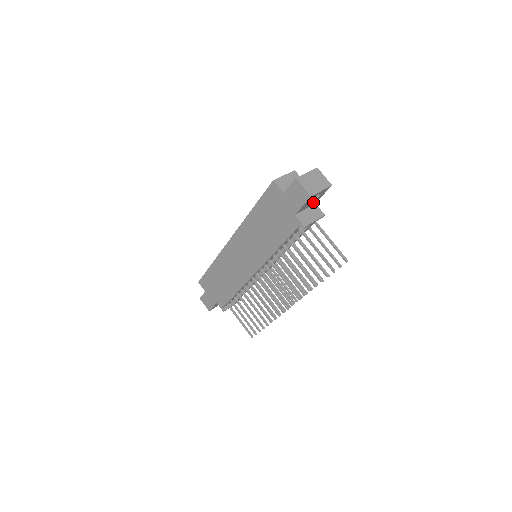
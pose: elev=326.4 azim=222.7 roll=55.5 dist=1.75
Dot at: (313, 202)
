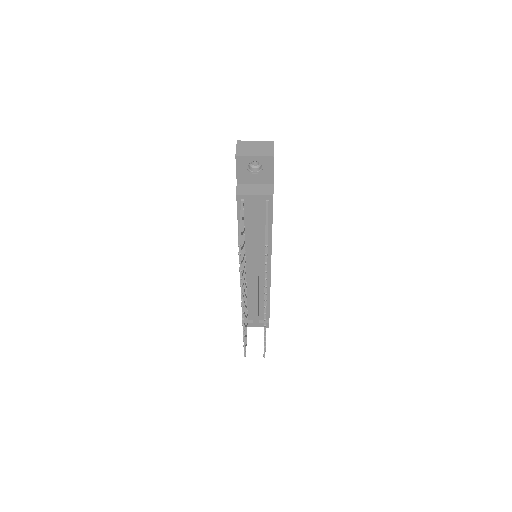
Dot at: (263, 177)
